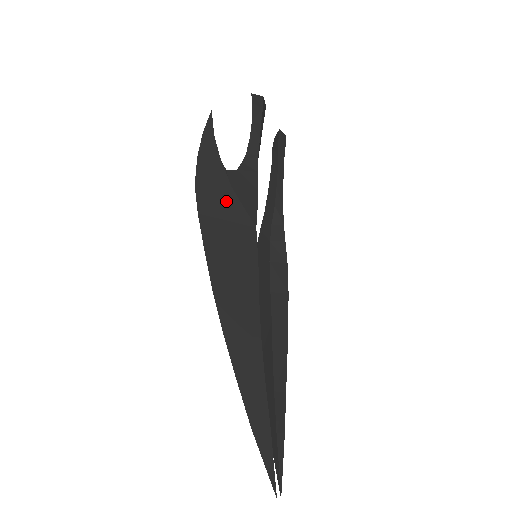
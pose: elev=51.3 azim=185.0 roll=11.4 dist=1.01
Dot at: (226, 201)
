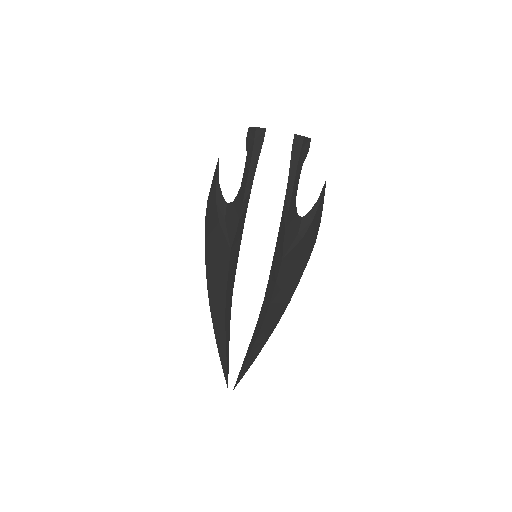
Dot at: (217, 232)
